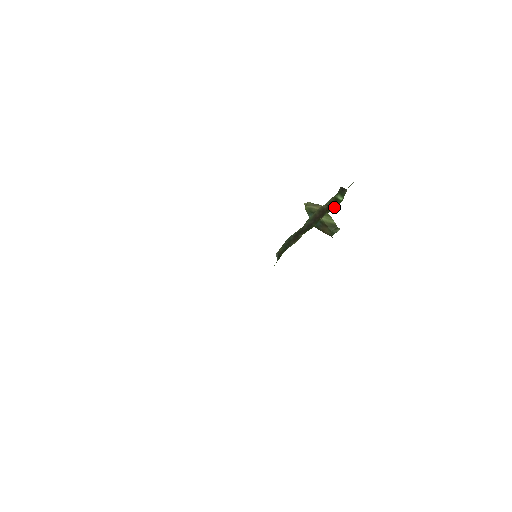
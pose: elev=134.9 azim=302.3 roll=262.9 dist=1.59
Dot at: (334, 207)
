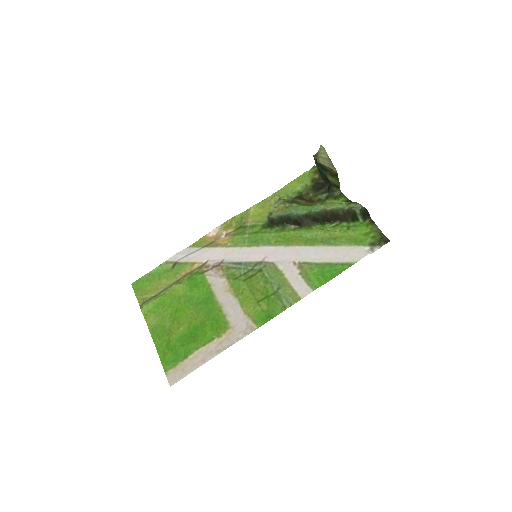
Dot at: (349, 220)
